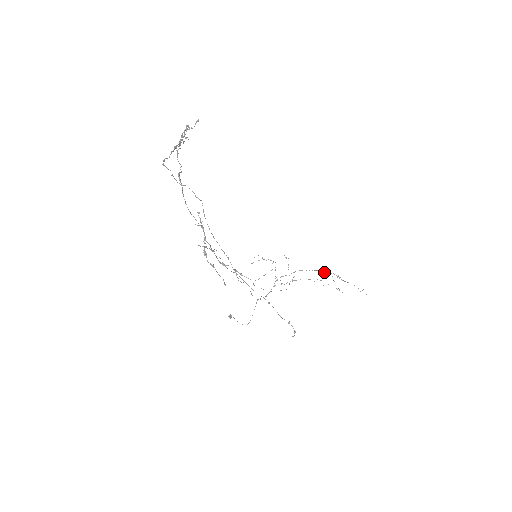
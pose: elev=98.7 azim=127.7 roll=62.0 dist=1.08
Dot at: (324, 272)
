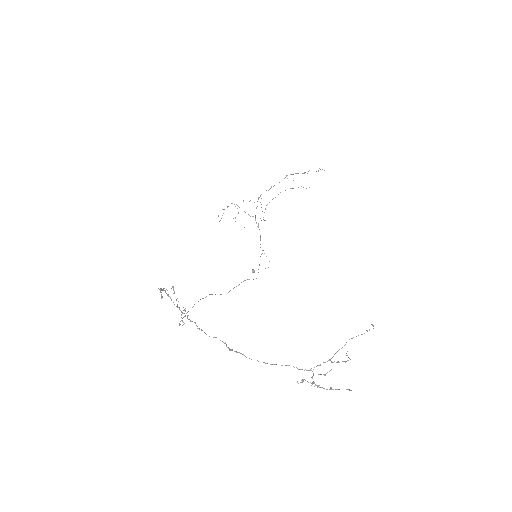
Dot at: occluded
